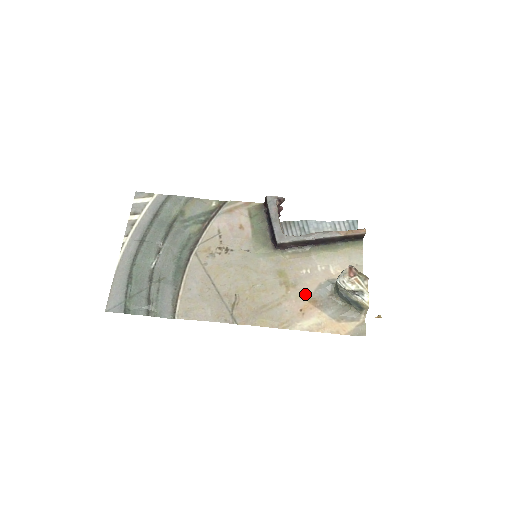
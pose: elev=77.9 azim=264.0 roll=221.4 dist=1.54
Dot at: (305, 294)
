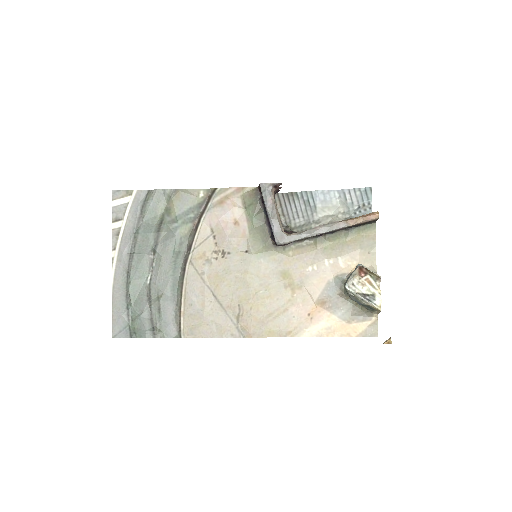
Dot at: (312, 296)
